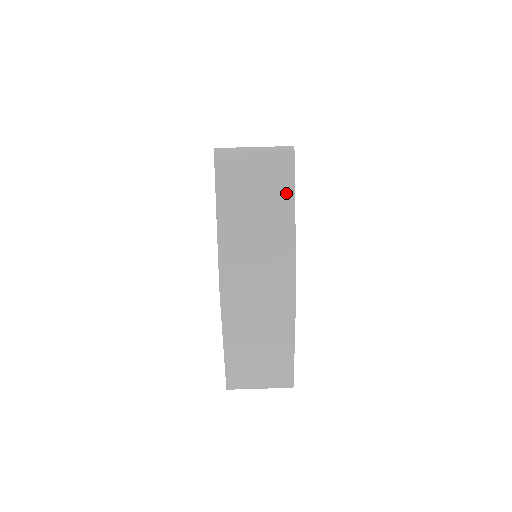
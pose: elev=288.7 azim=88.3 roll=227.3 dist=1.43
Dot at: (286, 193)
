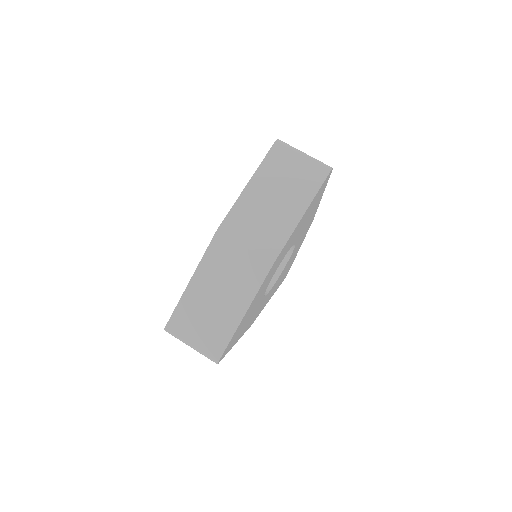
Dot at: (309, 193)
